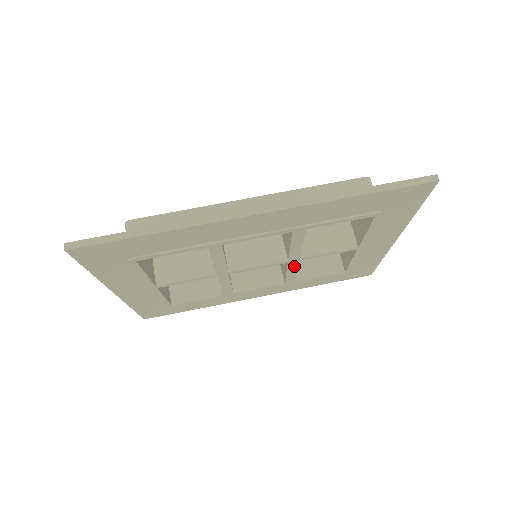
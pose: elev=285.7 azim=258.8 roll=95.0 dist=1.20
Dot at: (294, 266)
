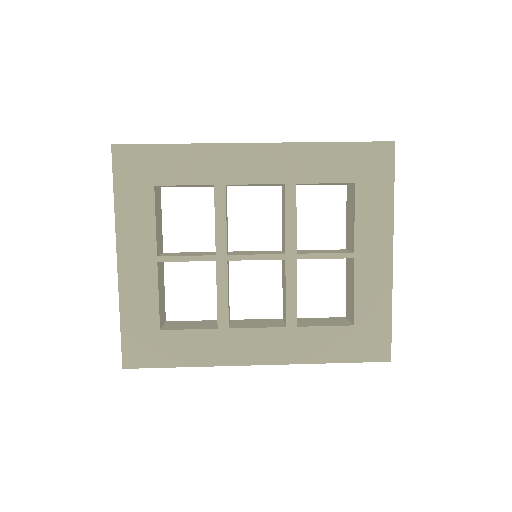
Dot at: (293, 274)
